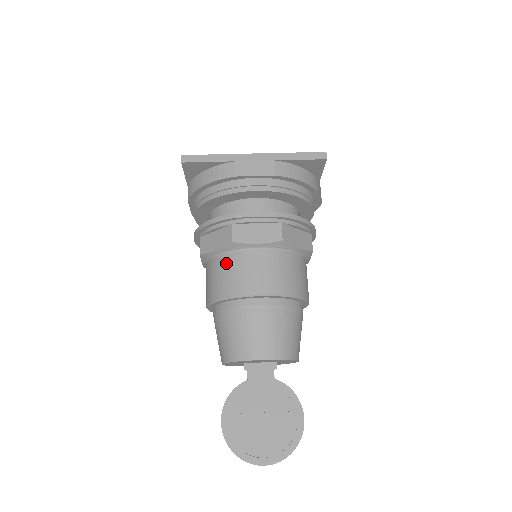
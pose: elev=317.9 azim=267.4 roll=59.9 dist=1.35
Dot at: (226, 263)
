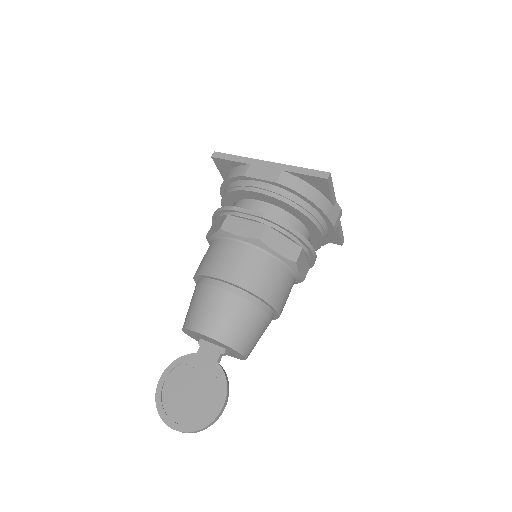
Dot at: (213, 246)
